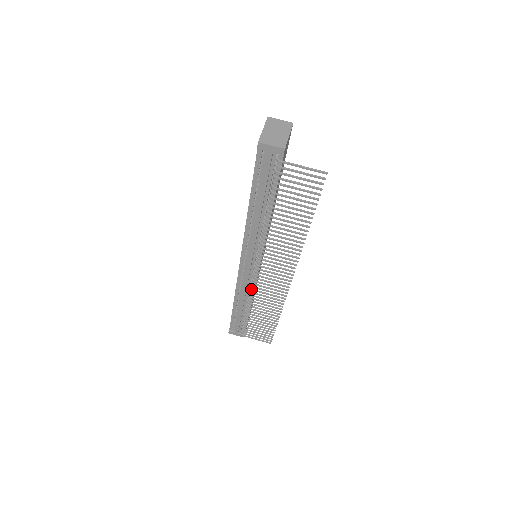
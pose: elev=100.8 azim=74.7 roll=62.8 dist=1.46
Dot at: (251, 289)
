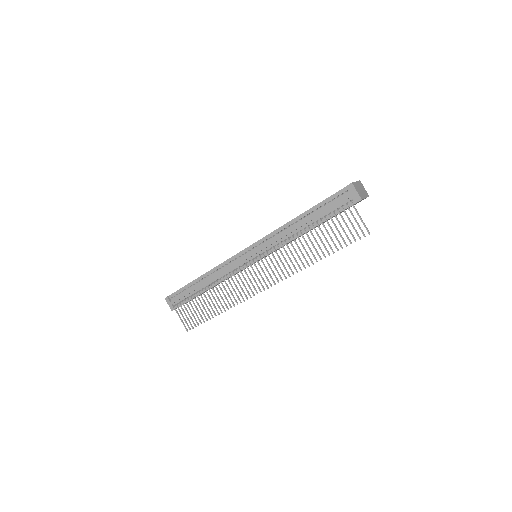
Dot at: (230, 274)
